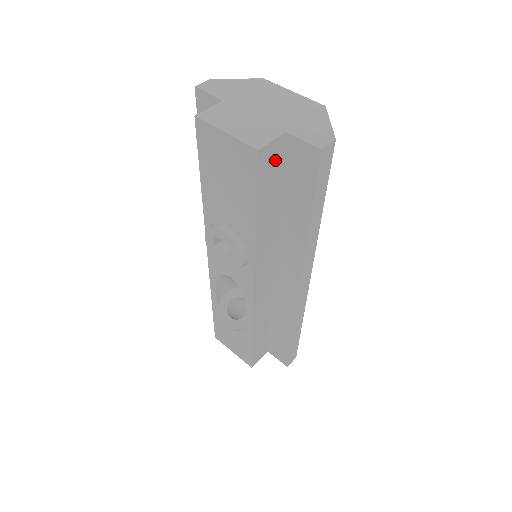
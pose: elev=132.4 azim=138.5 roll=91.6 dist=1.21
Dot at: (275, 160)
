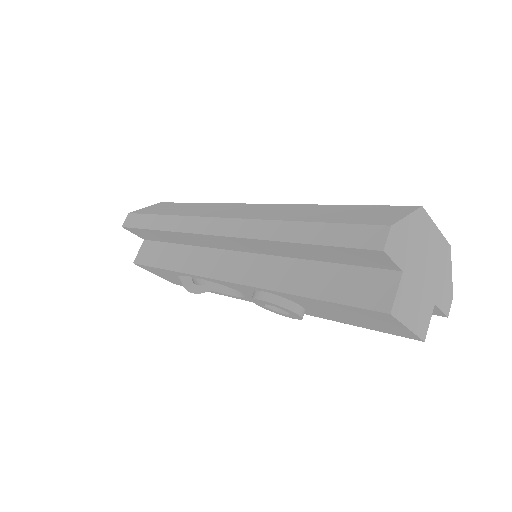
Dot at: occluded
